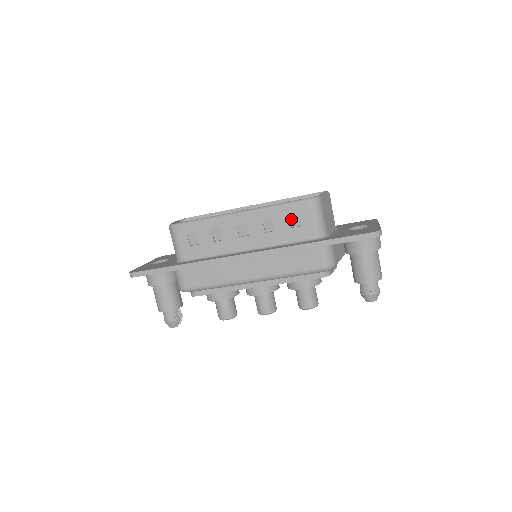
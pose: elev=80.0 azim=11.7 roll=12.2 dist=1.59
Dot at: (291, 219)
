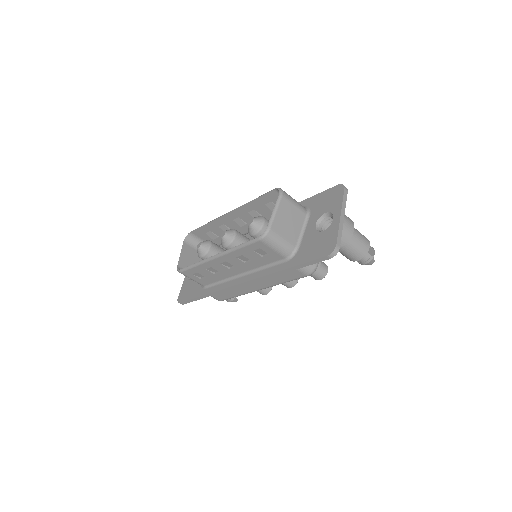
Dot at: (257, 252)
